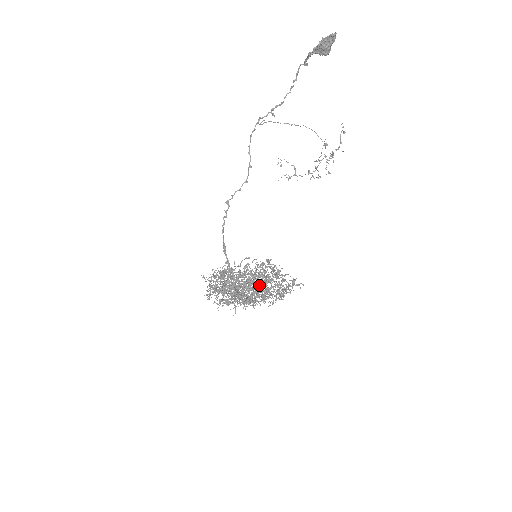
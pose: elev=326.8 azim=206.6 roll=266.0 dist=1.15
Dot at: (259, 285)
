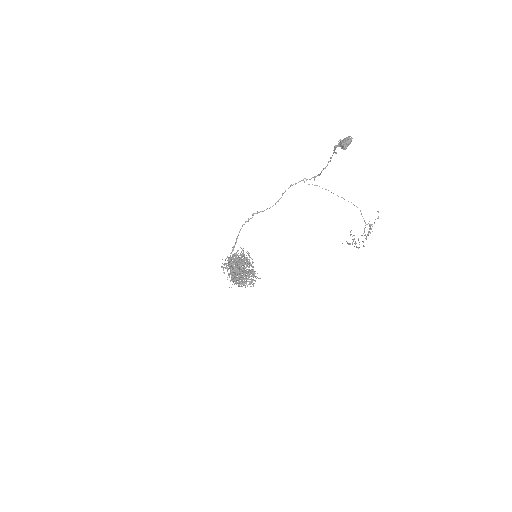
Dot at: occluded
